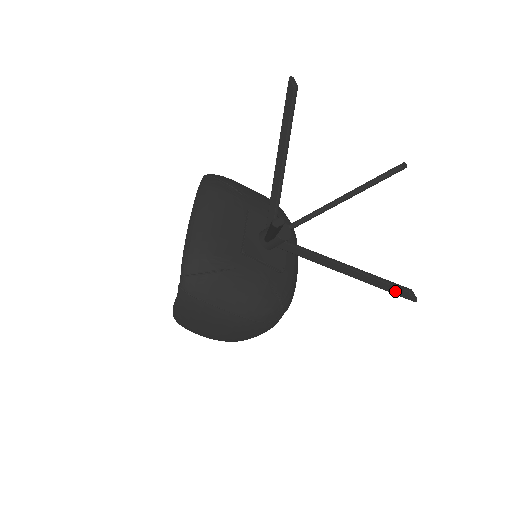
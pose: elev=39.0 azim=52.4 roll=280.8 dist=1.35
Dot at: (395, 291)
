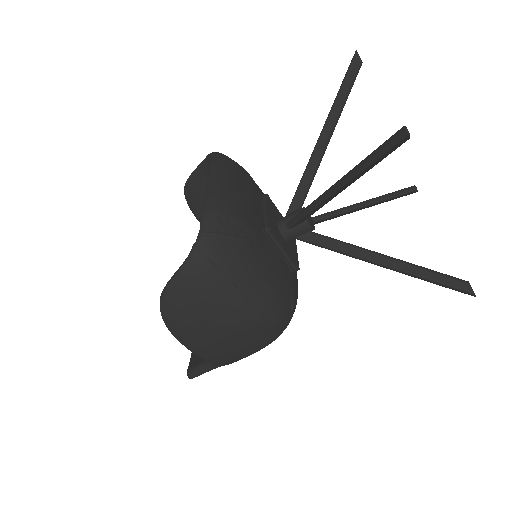
Dot at: (452, 283)
